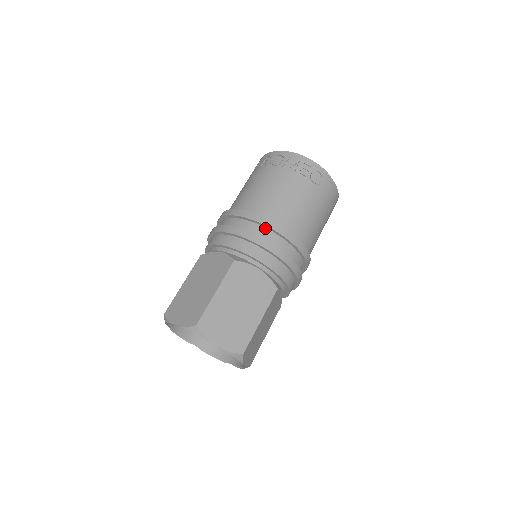
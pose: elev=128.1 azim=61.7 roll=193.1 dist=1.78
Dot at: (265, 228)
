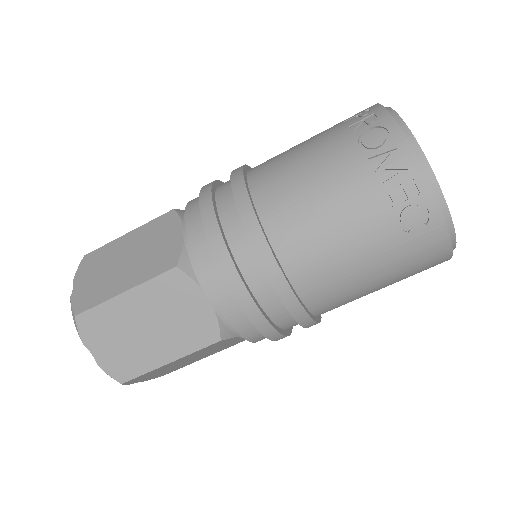
Dot at: (254, 250)
